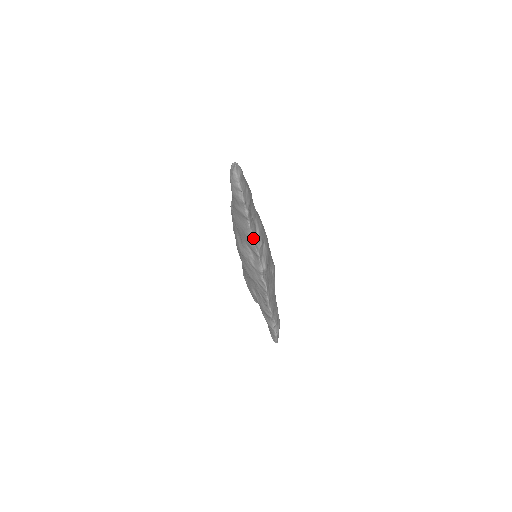
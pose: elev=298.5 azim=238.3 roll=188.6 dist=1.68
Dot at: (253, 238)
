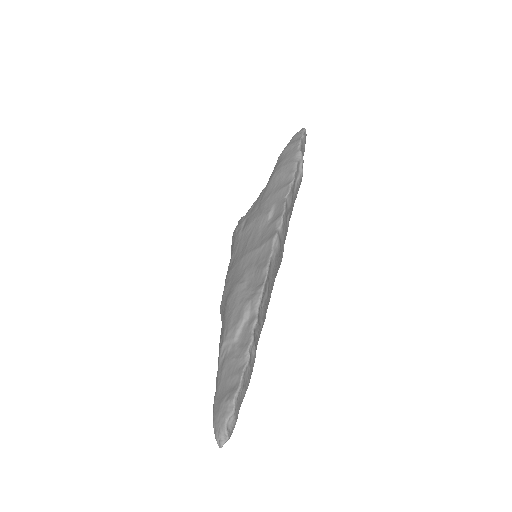
Dot at: occluded
